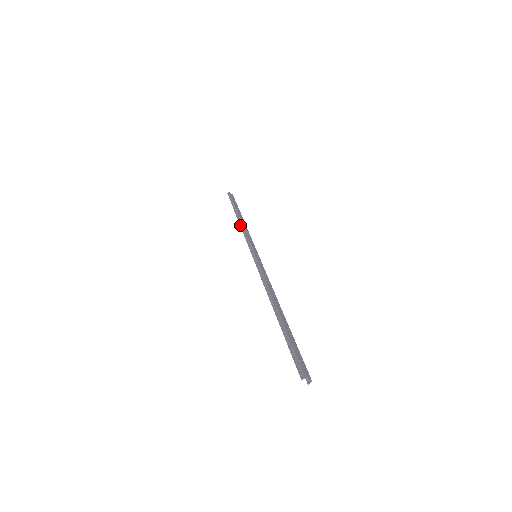
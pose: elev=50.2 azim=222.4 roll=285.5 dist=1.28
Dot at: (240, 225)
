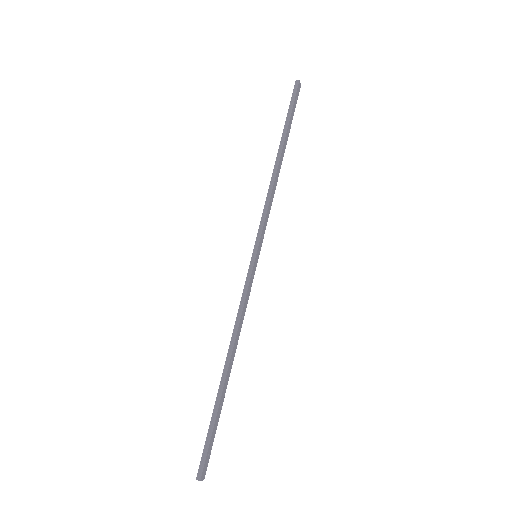
Dot at: (272, 178)
